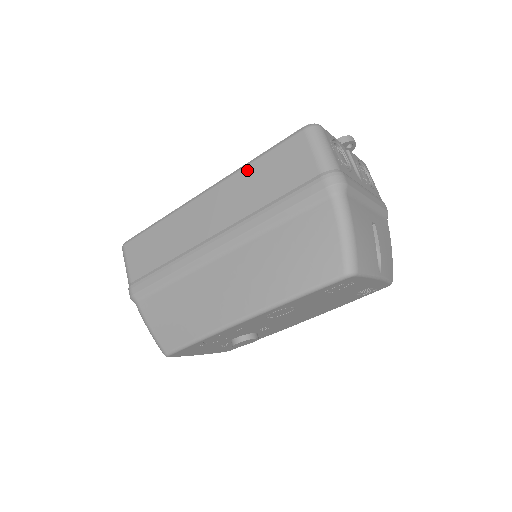
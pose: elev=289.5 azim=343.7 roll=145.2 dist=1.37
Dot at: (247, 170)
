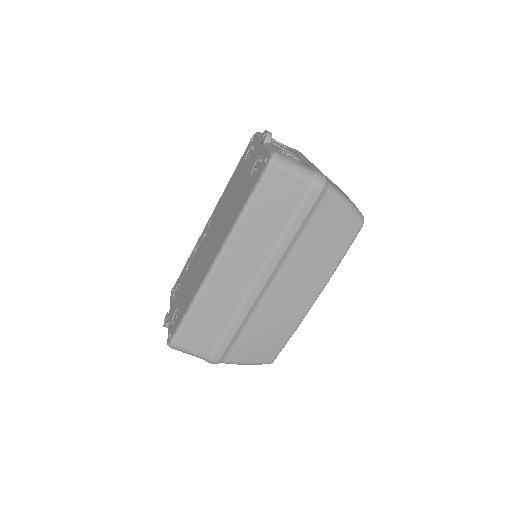
Dot at: (246, 221)
